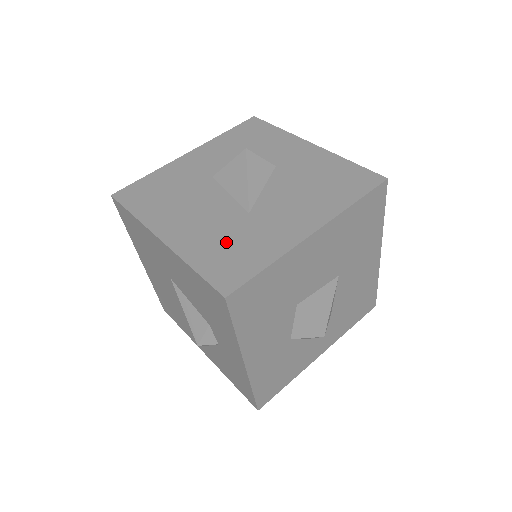
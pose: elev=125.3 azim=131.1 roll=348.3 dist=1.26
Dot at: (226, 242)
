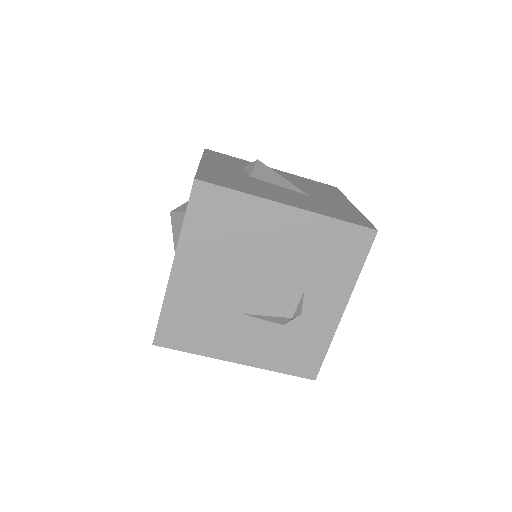
Dot at: (327, 208)
